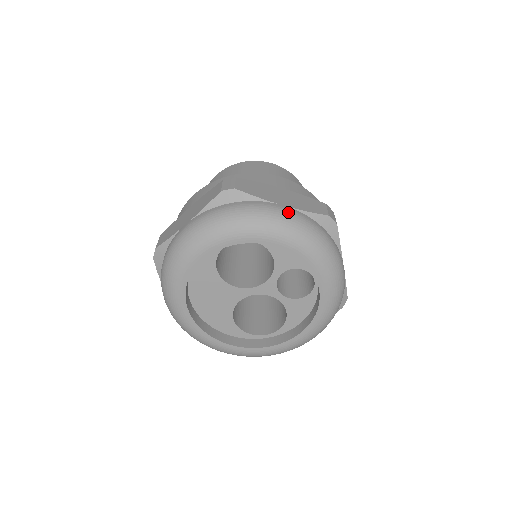
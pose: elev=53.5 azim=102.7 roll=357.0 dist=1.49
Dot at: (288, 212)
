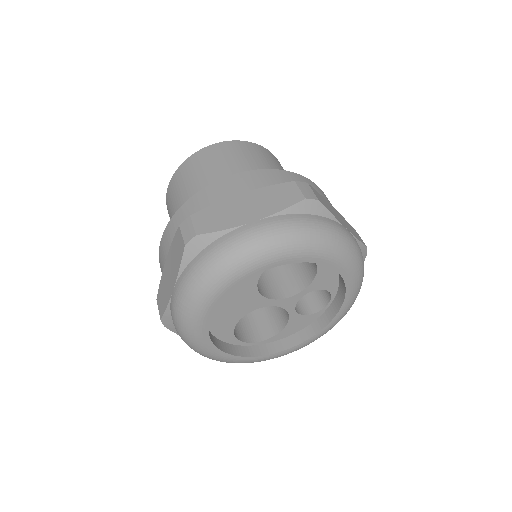
Dot at: (354, 239)
